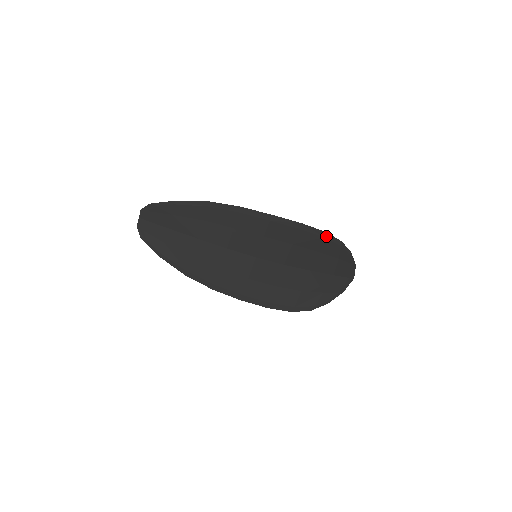
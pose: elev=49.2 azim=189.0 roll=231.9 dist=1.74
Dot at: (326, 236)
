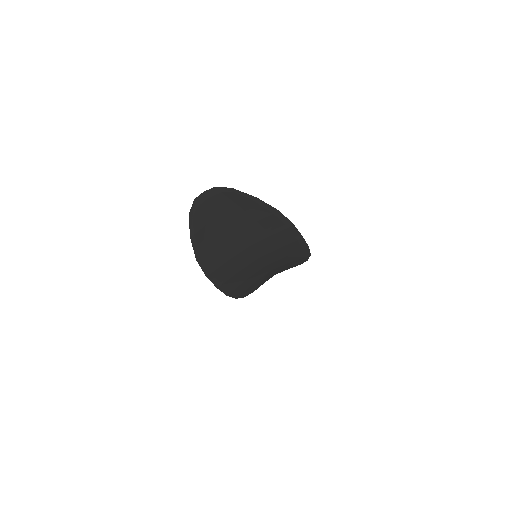
Dot at: (307, 257)
